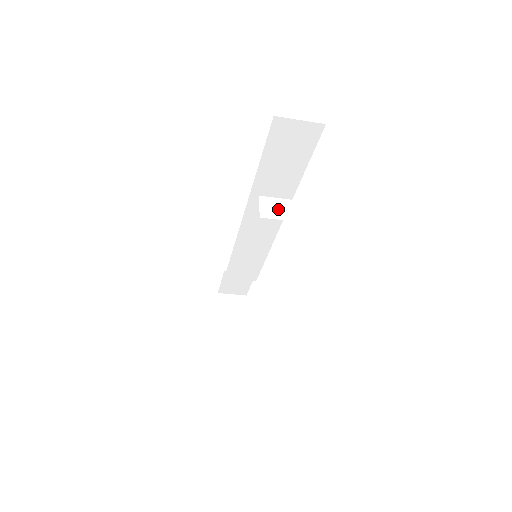
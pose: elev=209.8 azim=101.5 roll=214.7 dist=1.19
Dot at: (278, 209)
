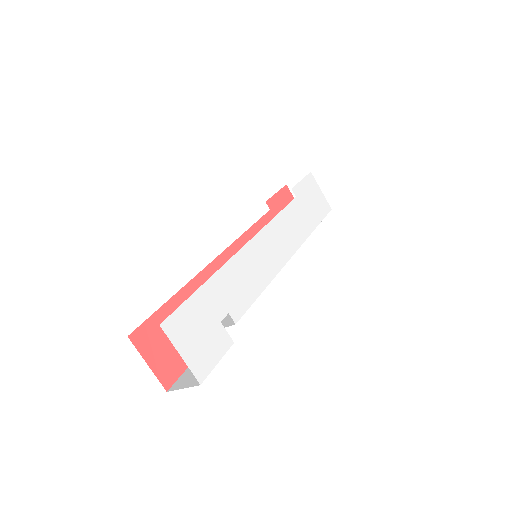
Dot at: occluded
